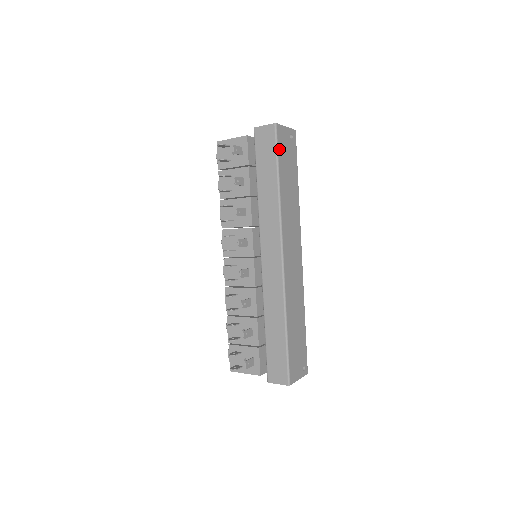
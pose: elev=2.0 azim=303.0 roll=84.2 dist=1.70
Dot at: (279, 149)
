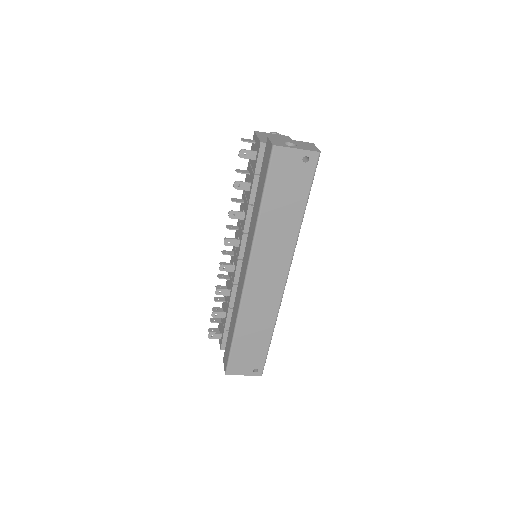
Dot at: (272, 174)
